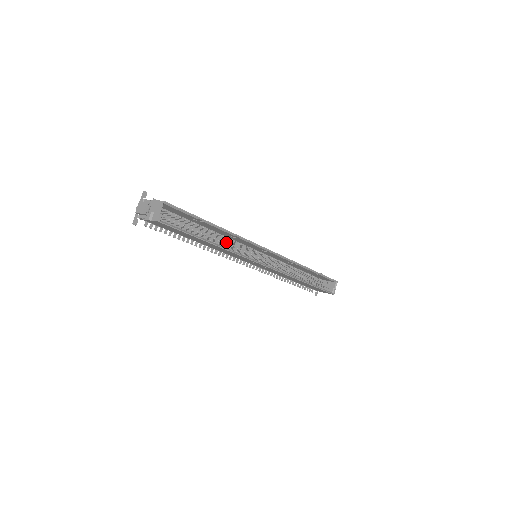
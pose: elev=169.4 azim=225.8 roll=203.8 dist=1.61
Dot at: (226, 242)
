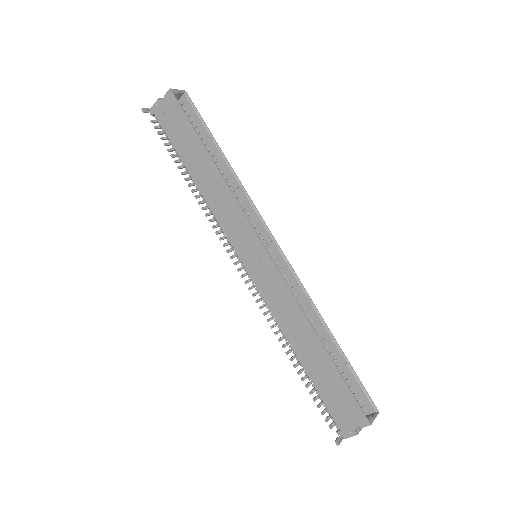
Dot at: occluded
